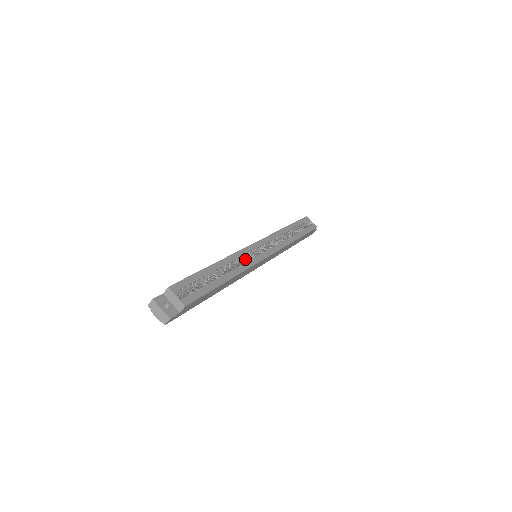
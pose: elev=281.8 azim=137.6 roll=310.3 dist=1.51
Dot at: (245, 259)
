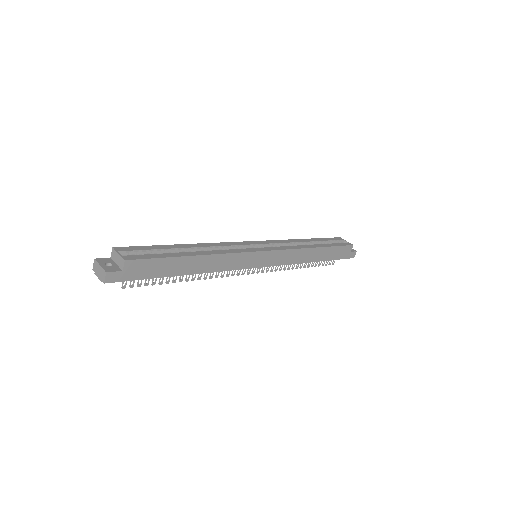
Dot at: occluded
